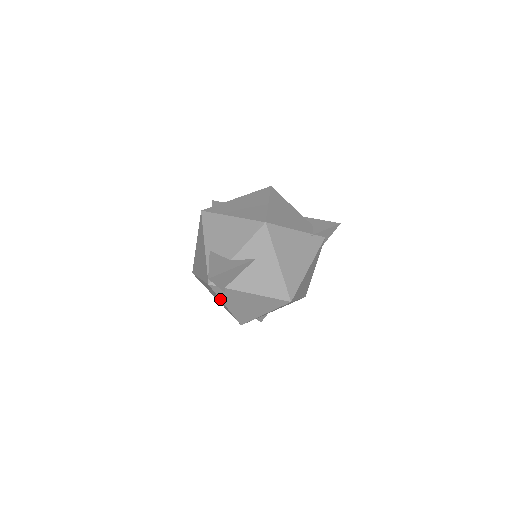
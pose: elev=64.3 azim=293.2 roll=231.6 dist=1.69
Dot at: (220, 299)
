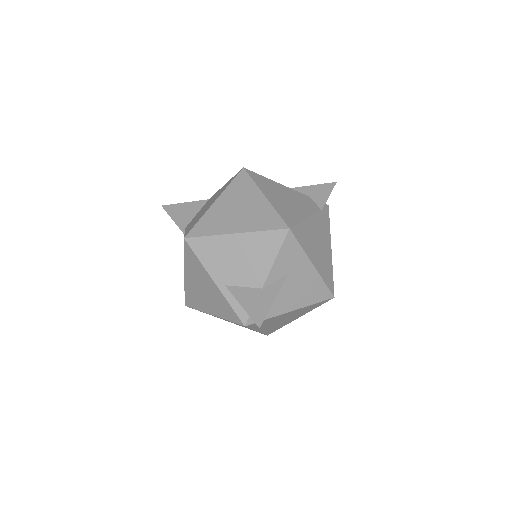
Dot at: occluded
